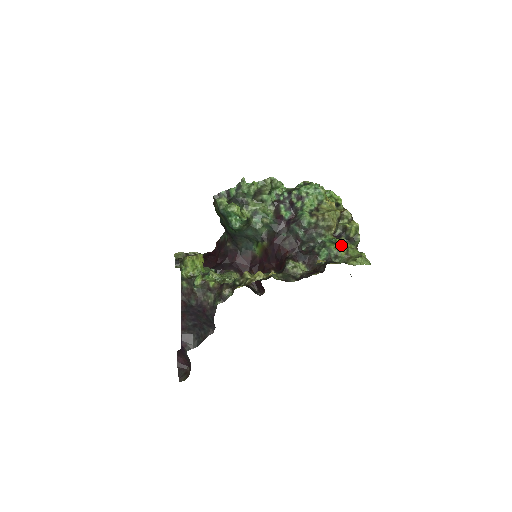
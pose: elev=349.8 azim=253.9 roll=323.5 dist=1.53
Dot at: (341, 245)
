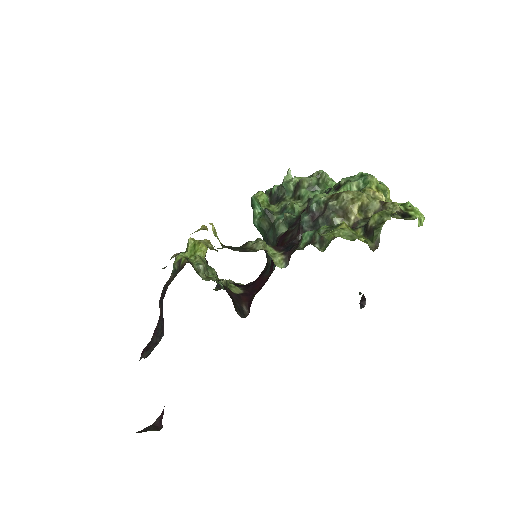
Dot at: (338, 225)
